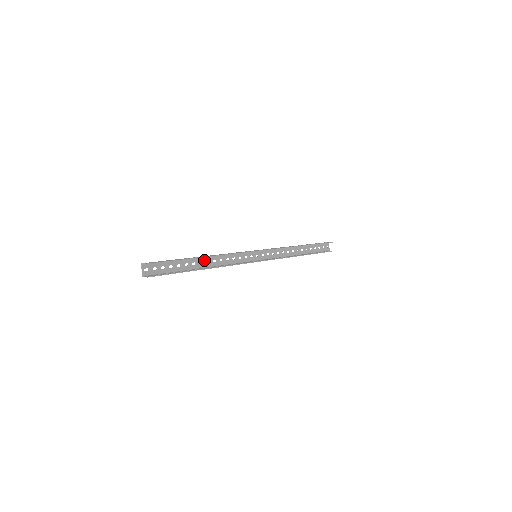
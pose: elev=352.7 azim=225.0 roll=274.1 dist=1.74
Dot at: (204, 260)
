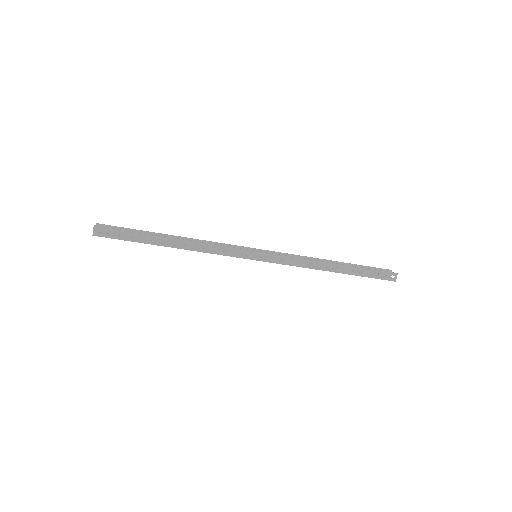
Dot at: occluded
